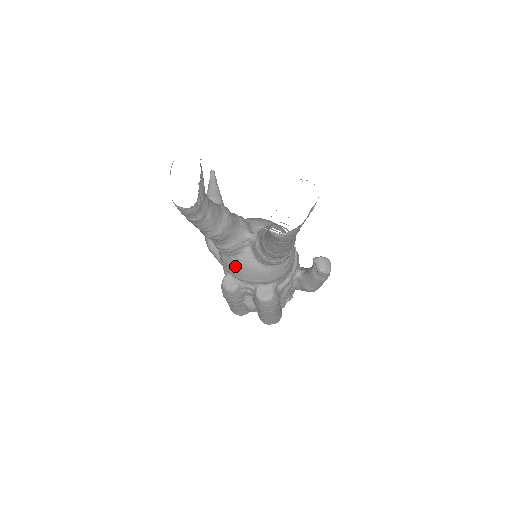
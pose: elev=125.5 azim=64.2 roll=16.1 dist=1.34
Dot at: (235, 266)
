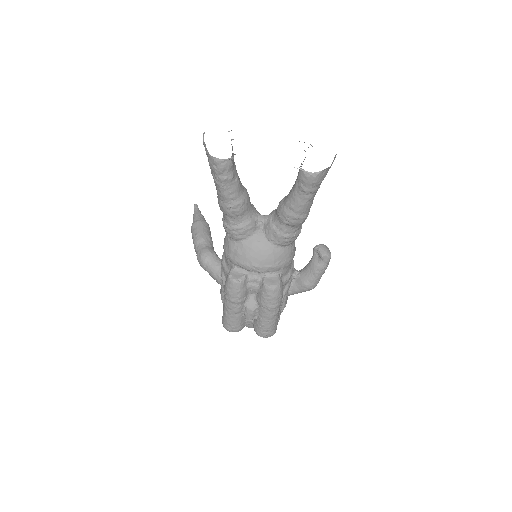
Dot at: (246, 251)
